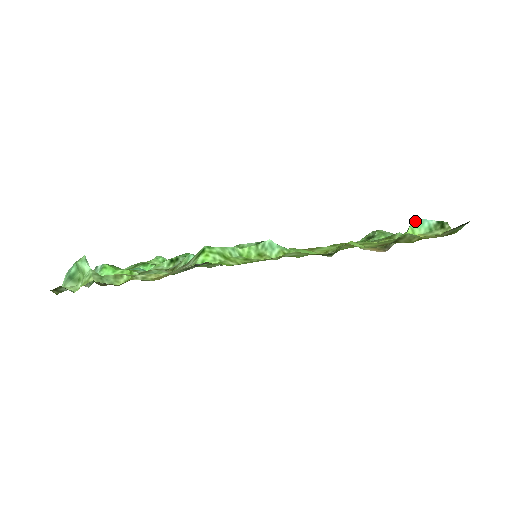
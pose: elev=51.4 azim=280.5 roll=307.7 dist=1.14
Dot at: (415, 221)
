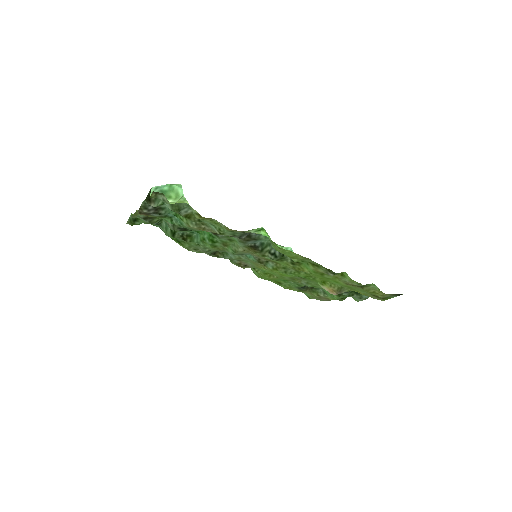
Dot at: occluded
